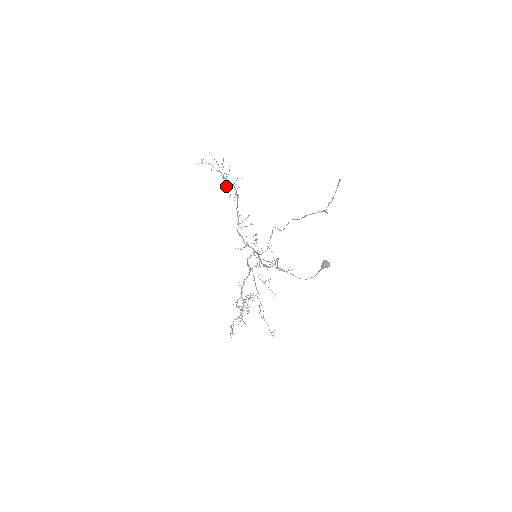
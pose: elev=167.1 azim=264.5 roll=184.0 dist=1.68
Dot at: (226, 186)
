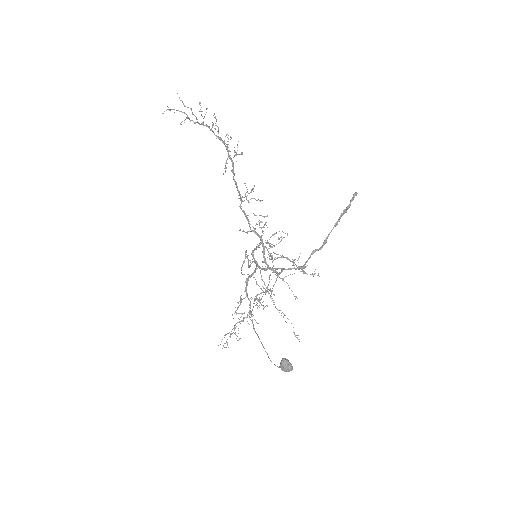
Dot at: occluded
